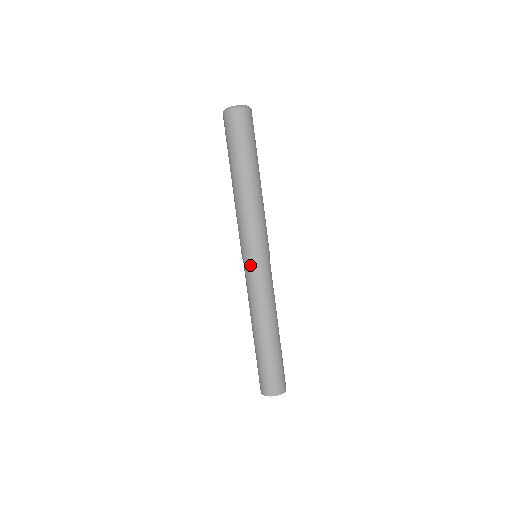
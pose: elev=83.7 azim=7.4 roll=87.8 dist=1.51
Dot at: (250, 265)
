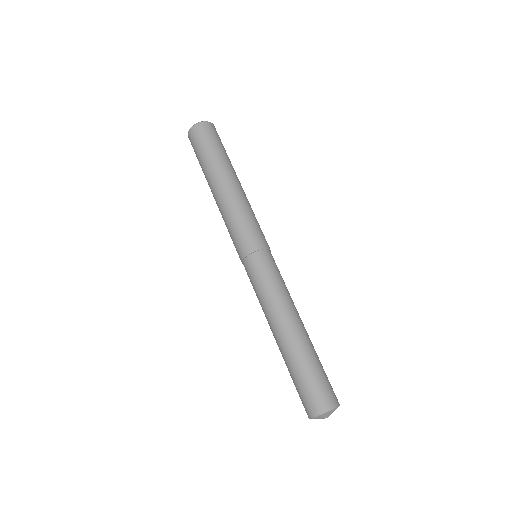
Dot at: (255, 259)
